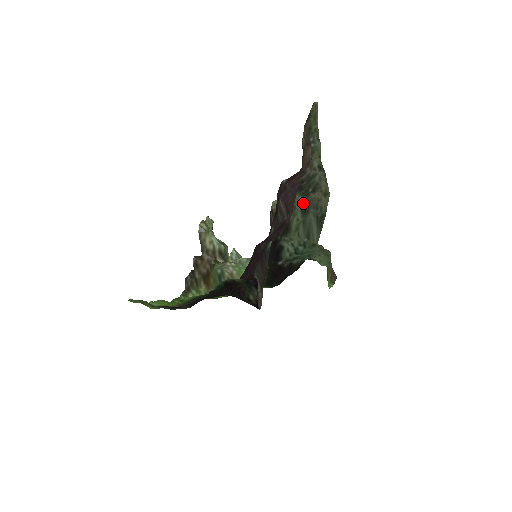
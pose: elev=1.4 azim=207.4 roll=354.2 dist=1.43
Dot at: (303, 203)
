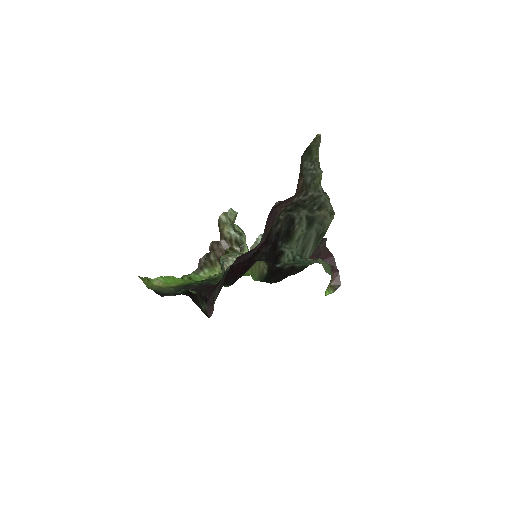
Dot at: (309, 217)
